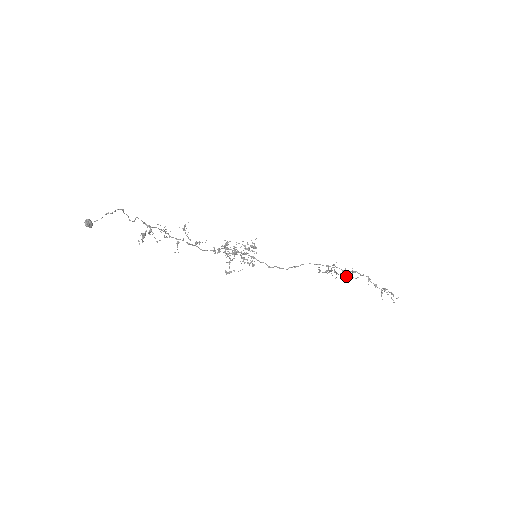
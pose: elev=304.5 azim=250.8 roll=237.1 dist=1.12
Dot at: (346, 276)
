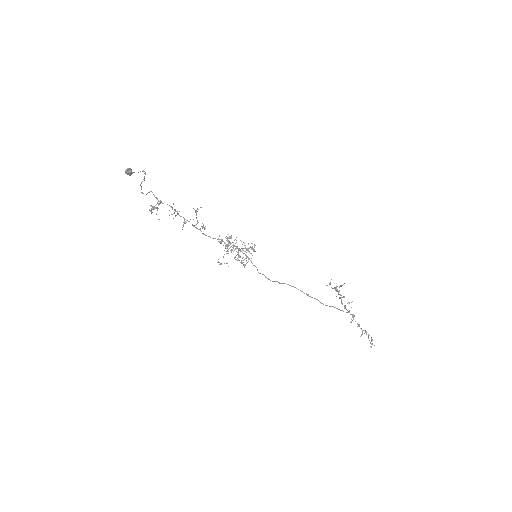
Dot at: (342, 303)
